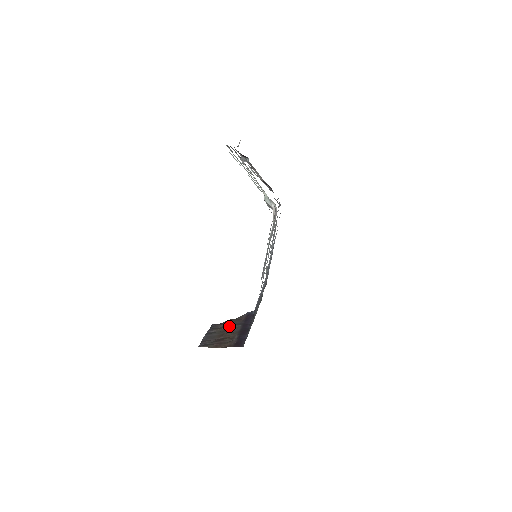
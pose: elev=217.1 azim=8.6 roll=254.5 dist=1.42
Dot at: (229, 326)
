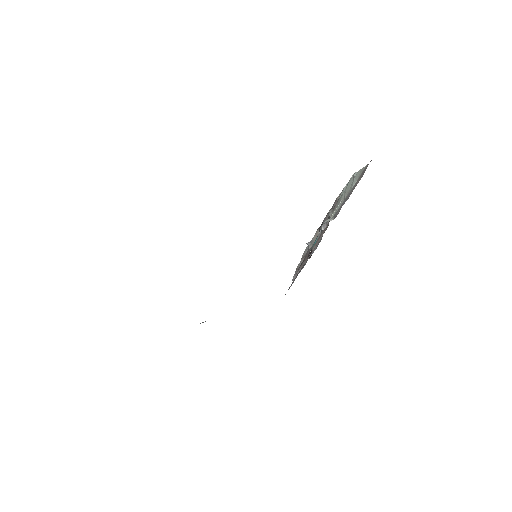
Dot at: occluded
